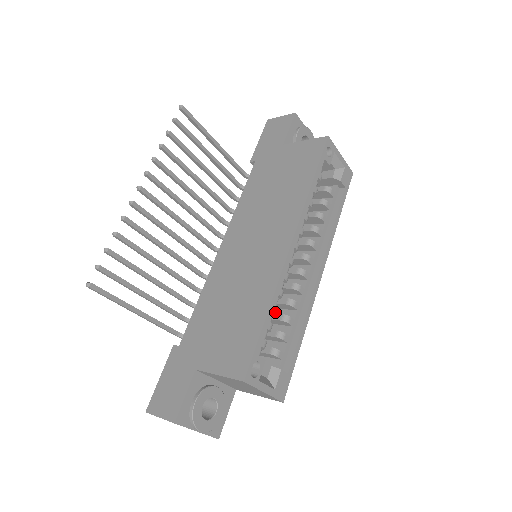
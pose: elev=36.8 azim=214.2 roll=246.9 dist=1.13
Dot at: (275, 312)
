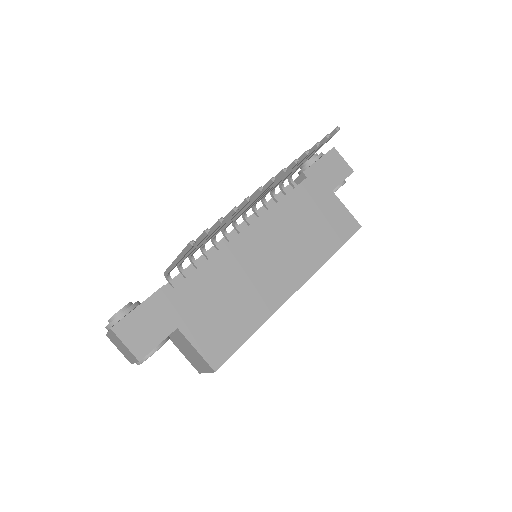
Dot at: occluded
